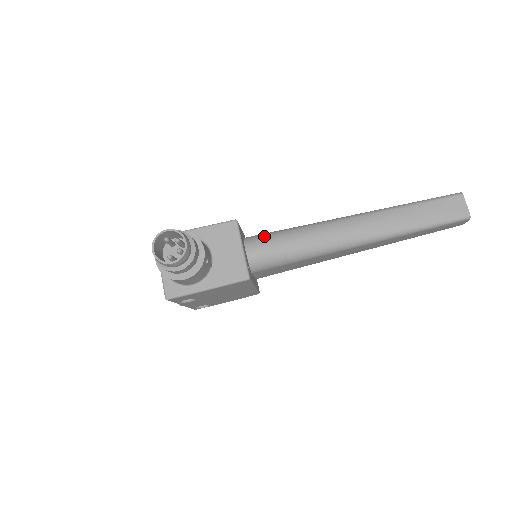
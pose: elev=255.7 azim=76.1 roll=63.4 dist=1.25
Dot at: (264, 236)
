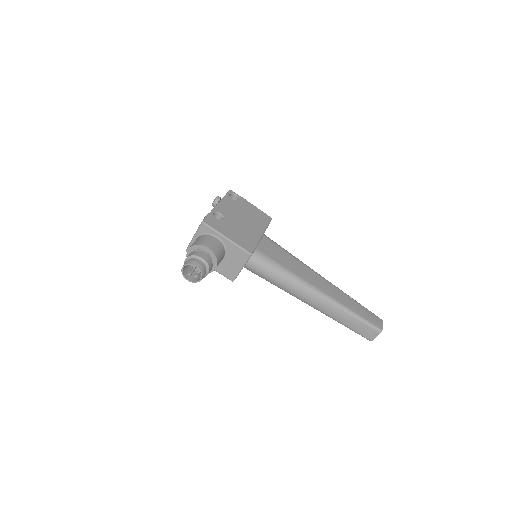
Dot at: (264, 263)
